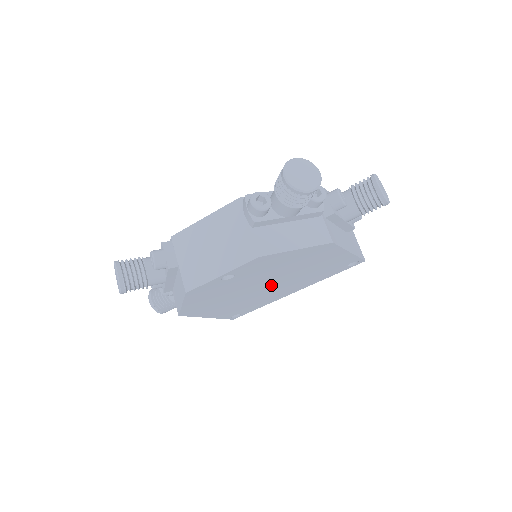
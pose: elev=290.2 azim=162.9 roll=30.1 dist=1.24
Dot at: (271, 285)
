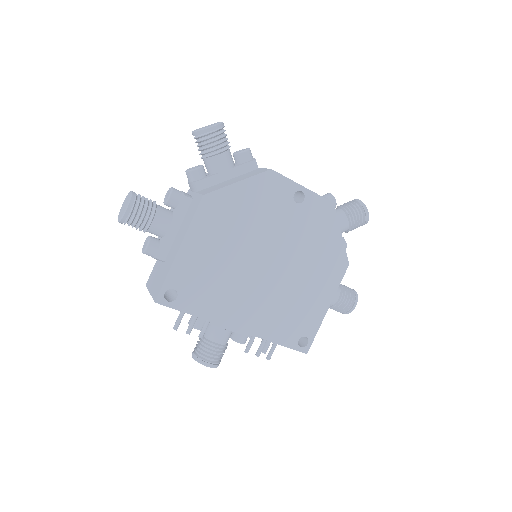
Dot at: (267, 271)
